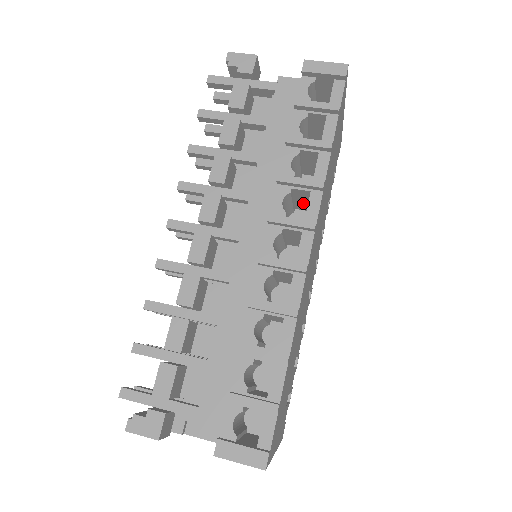
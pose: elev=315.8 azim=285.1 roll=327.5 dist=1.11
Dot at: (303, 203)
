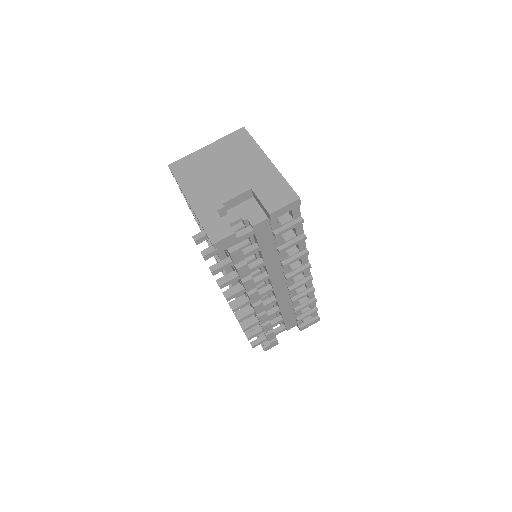
Dot at: occluded
